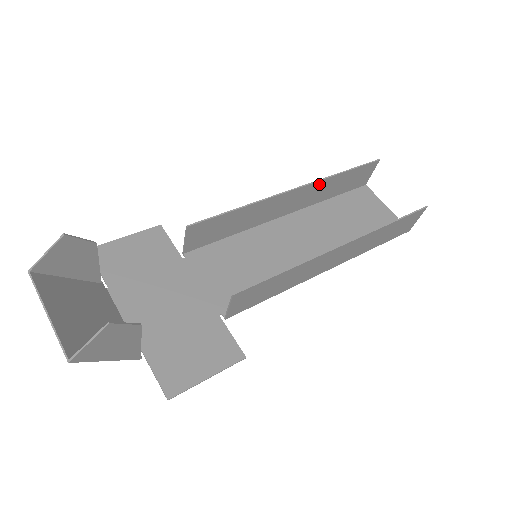
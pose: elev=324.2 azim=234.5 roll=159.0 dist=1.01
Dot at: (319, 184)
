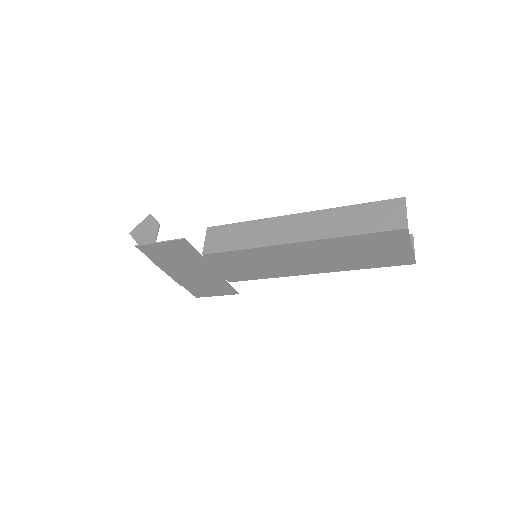
Dot at: occluded
